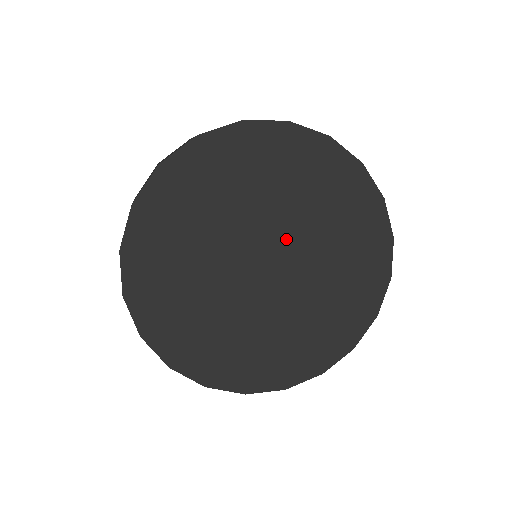
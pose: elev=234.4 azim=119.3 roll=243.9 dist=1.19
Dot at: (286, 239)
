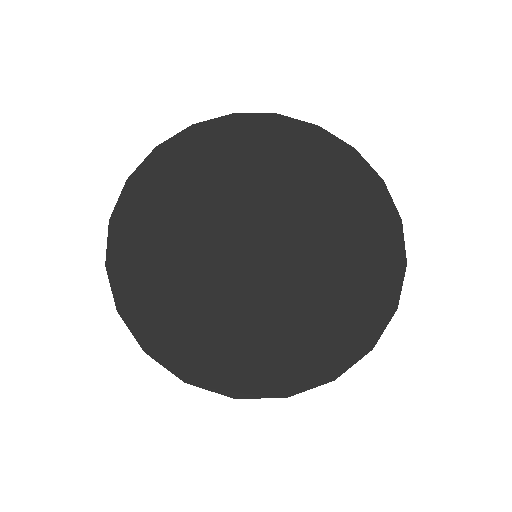
Dot at: (248, 210)
